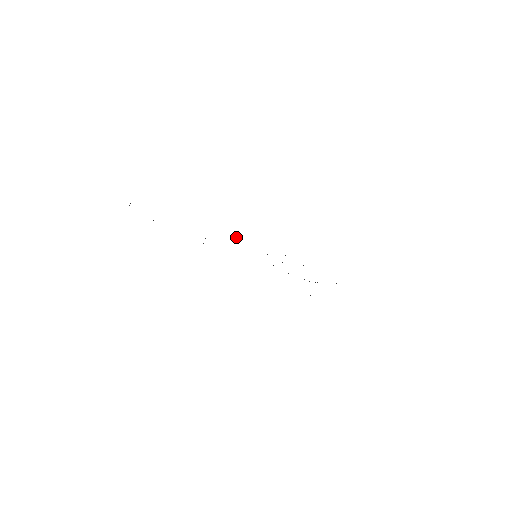
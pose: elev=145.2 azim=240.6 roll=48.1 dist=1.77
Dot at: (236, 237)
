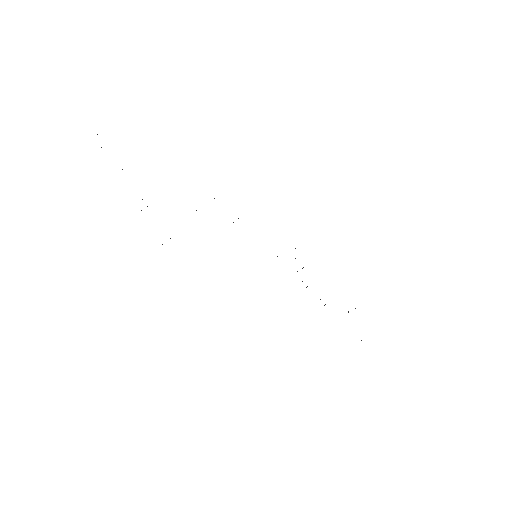
Dot at: occluded
